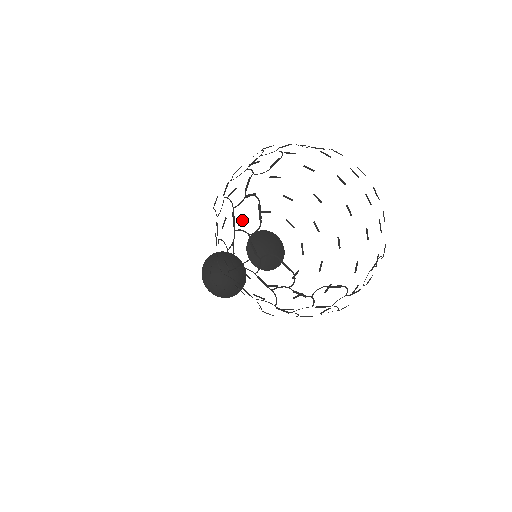
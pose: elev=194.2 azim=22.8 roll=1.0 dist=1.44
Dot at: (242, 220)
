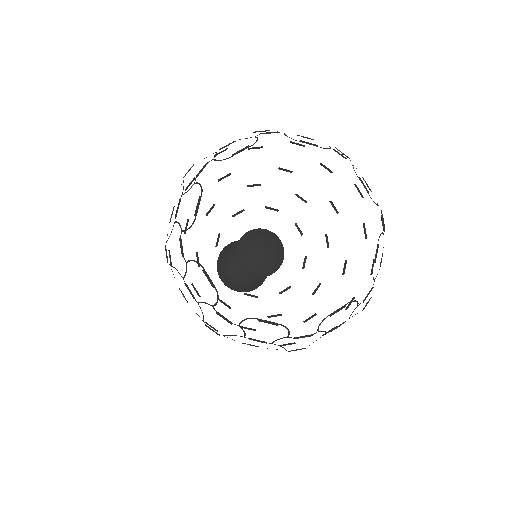
Dot at: (217, 239)
